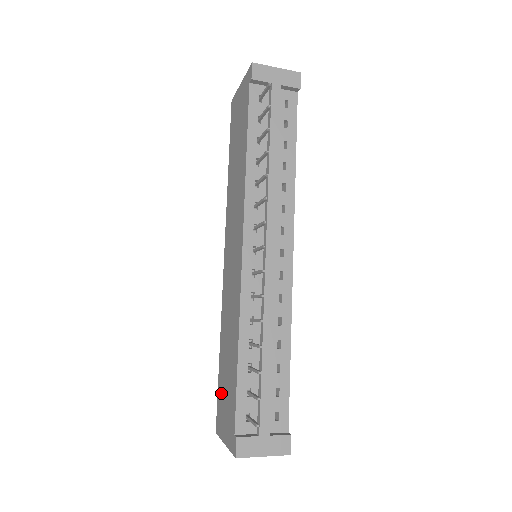
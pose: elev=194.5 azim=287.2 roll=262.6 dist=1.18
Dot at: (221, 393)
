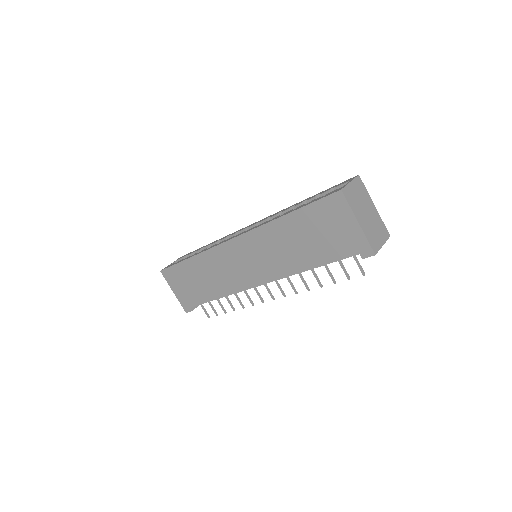
Dot at: (180, 274)
